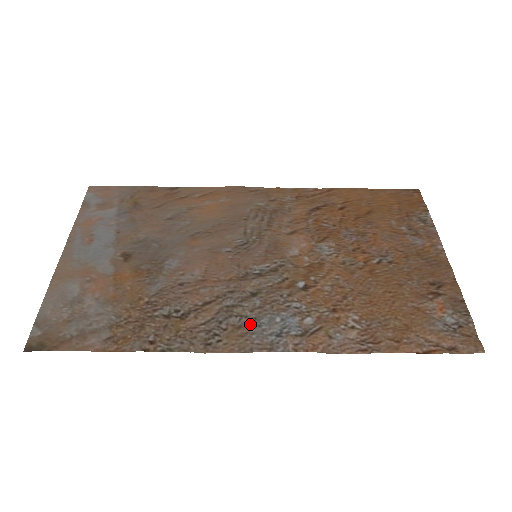
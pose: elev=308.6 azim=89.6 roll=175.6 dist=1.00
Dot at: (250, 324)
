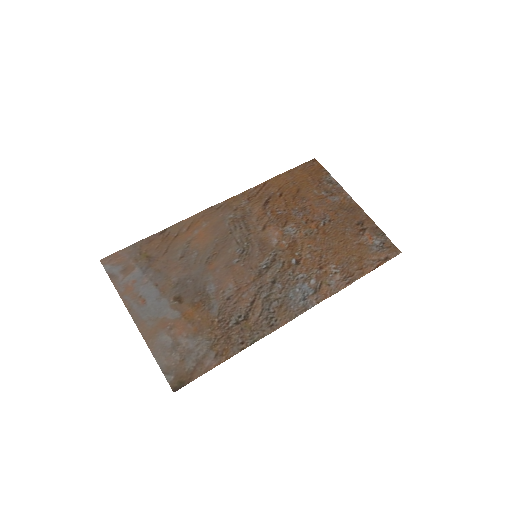
Dot at: (285, 301)
